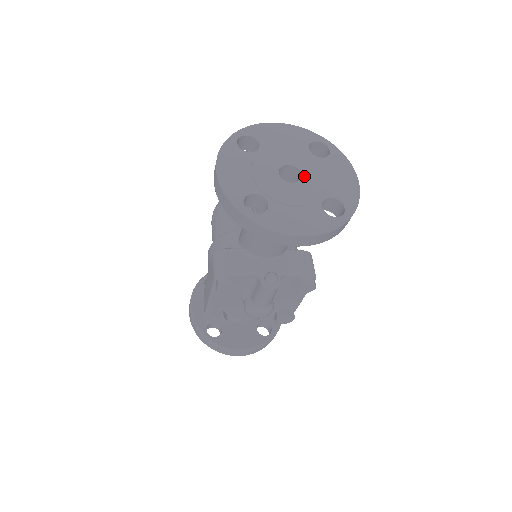
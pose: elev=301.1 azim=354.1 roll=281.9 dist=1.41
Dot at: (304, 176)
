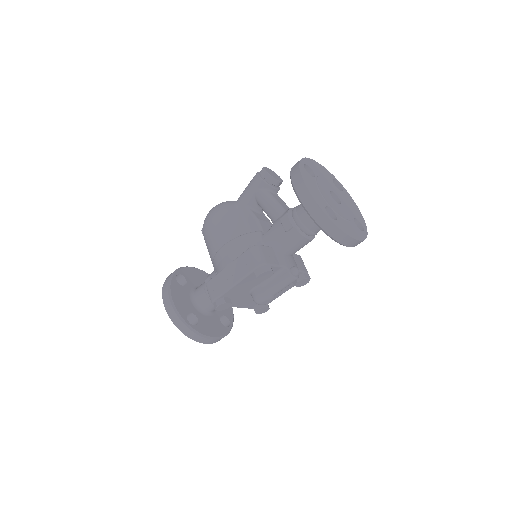
Dot at: (341, 201)
